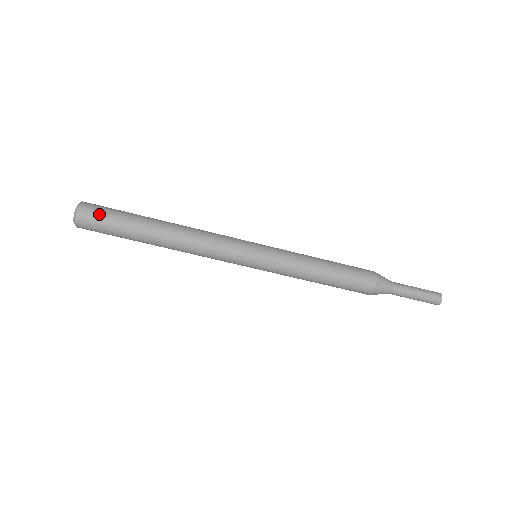
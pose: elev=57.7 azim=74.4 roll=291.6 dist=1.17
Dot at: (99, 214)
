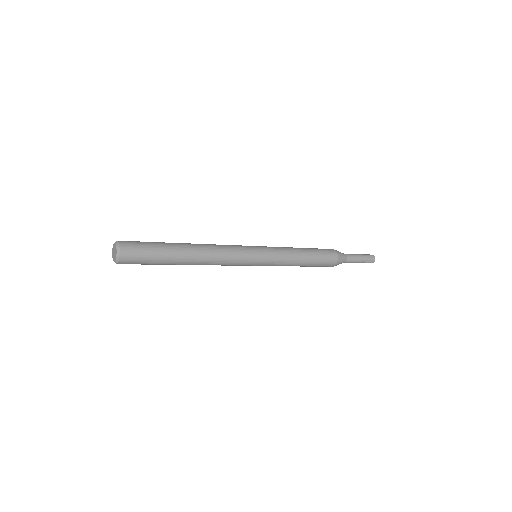
Dot at: (137, 260)
